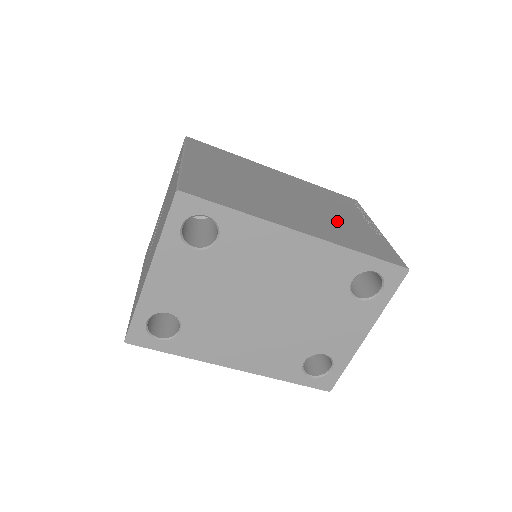
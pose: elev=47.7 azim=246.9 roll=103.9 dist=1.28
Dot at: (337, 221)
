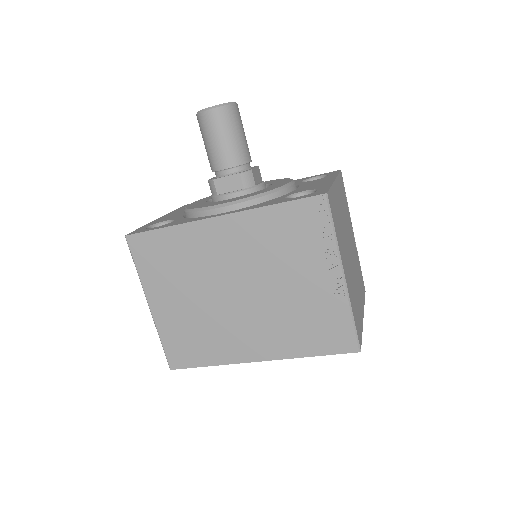
Dot at: (291, 305)
